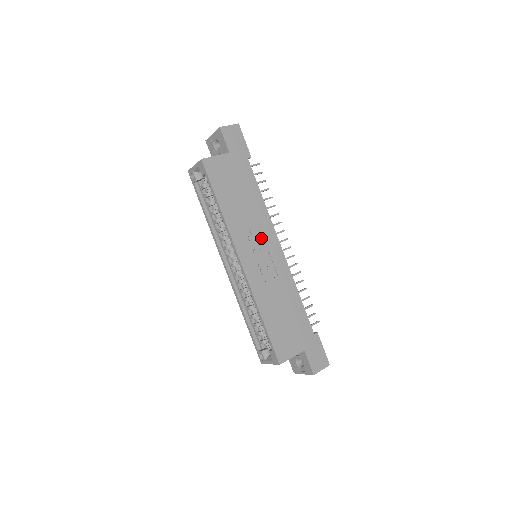
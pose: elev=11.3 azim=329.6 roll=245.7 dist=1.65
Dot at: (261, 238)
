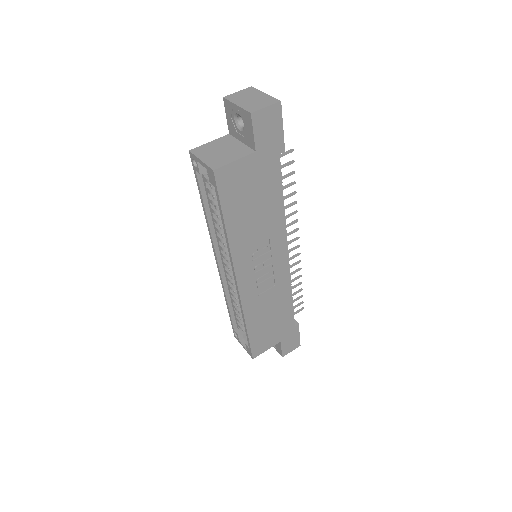
Dot at: (268, 252)
